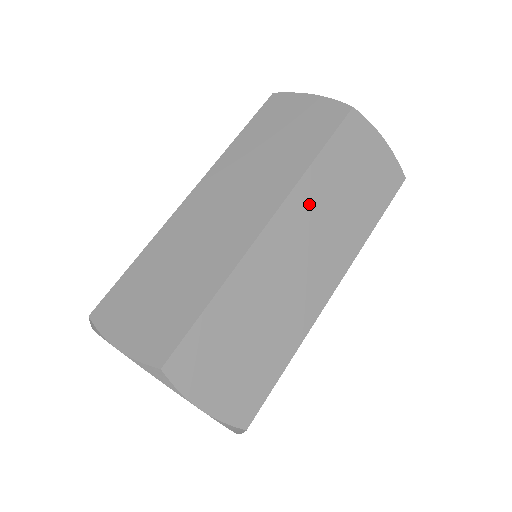
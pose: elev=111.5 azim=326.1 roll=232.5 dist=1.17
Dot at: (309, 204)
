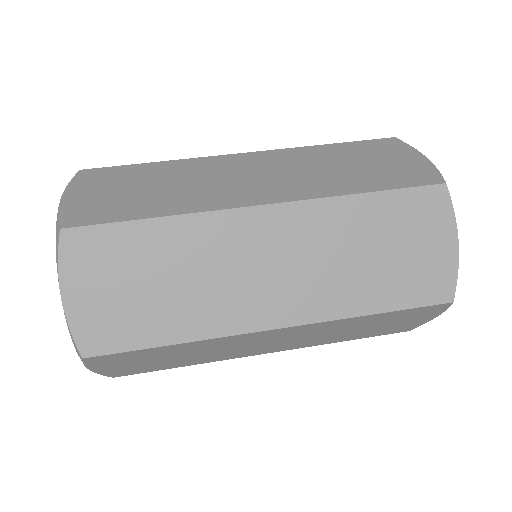
Dot at: (319, 227)
